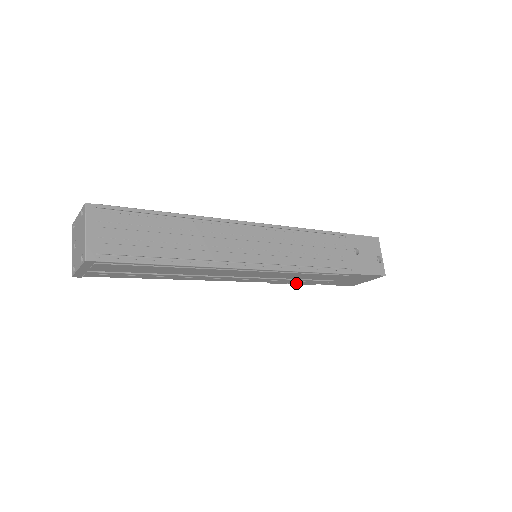
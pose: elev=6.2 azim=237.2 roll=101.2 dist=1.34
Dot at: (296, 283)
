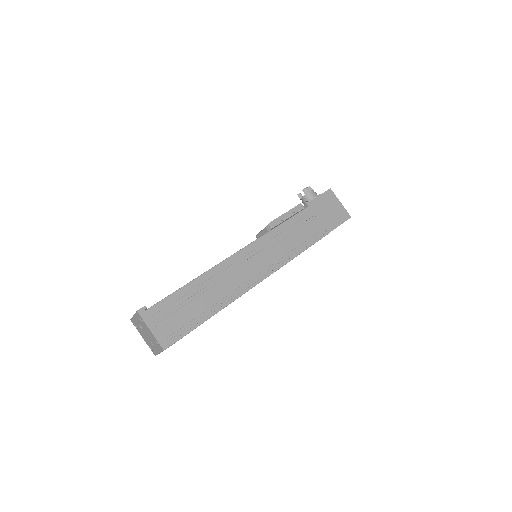
Dot at: occluded
